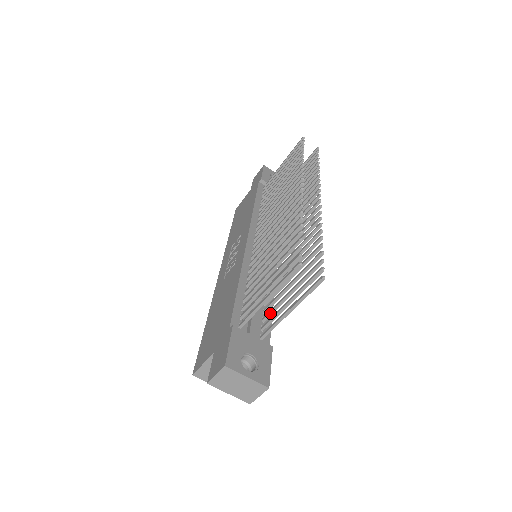
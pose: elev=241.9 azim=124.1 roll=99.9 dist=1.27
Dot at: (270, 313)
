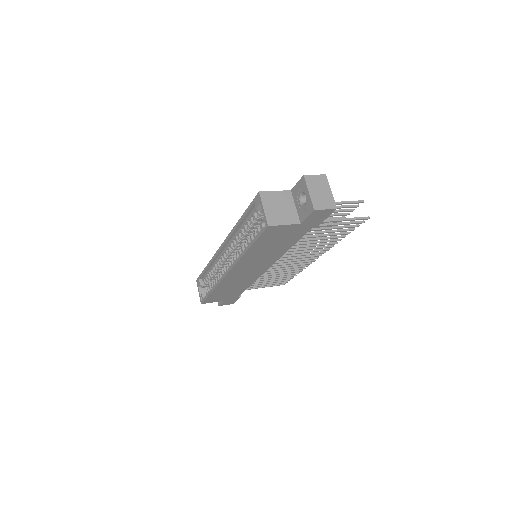
Dot at: occluded
